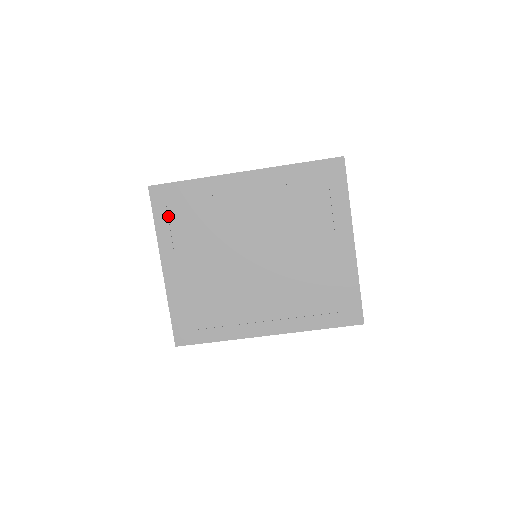
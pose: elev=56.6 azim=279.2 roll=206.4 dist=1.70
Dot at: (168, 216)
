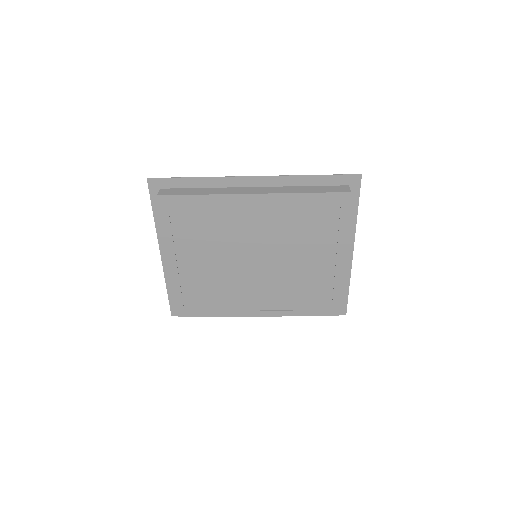
Dot at: (169, 213)
